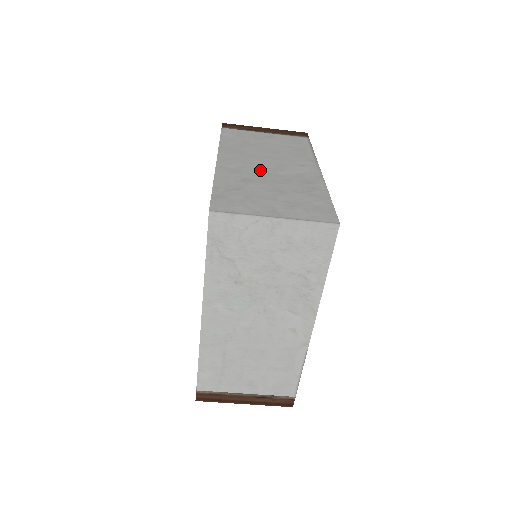
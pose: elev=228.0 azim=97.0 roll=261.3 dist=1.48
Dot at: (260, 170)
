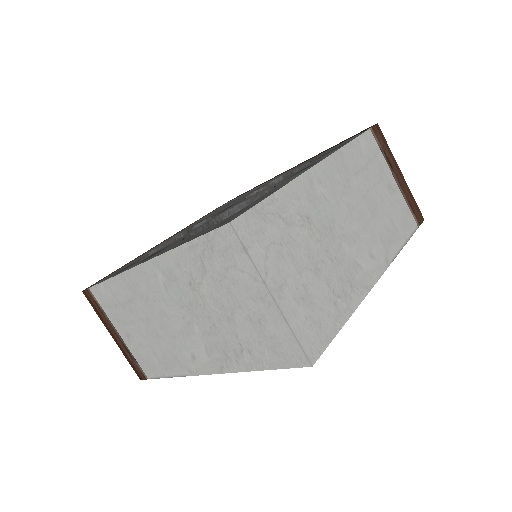
Dot at: (334, 221)
